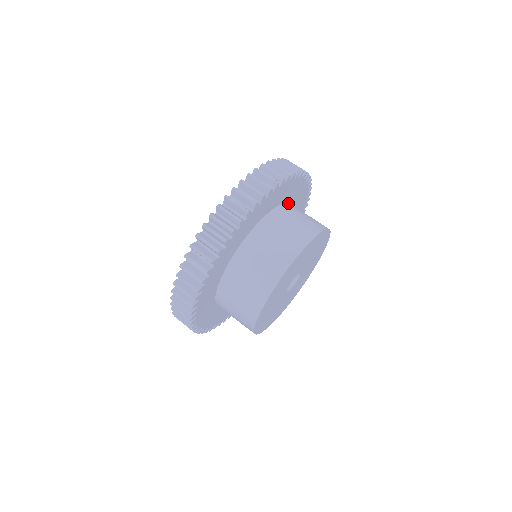
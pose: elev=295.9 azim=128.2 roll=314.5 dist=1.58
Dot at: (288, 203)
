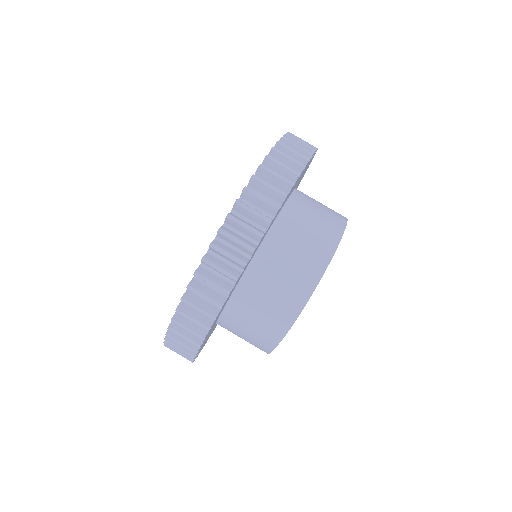
Dot at: (295, 189)
